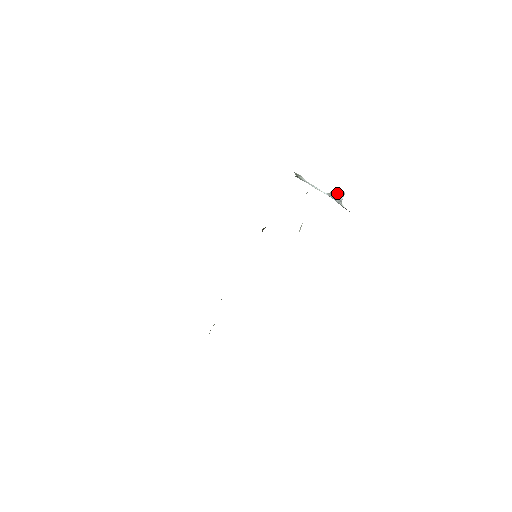
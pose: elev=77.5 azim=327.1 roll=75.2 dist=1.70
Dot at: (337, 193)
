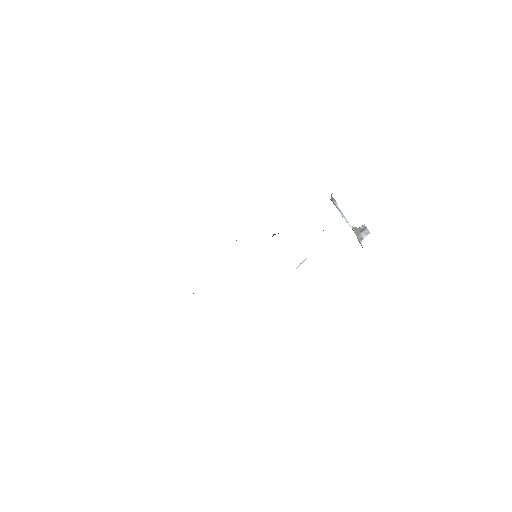
Dot at: (362, 230)
